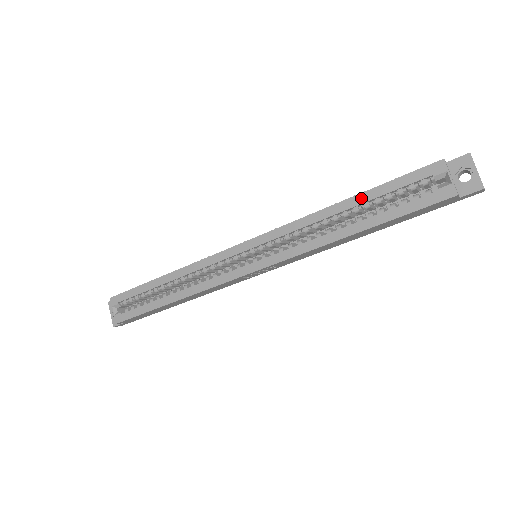
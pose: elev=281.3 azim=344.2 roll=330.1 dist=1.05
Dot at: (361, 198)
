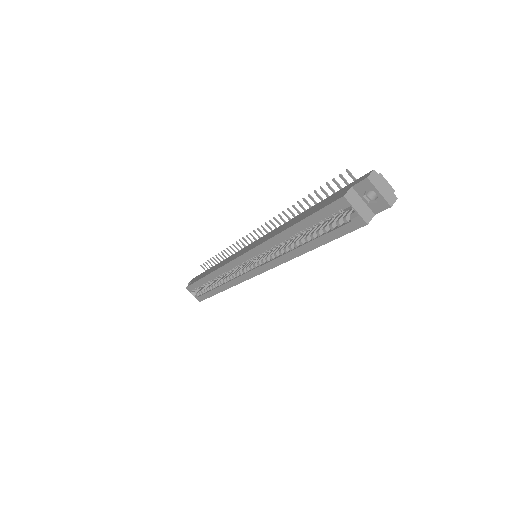
Dot at: (299, 227)
